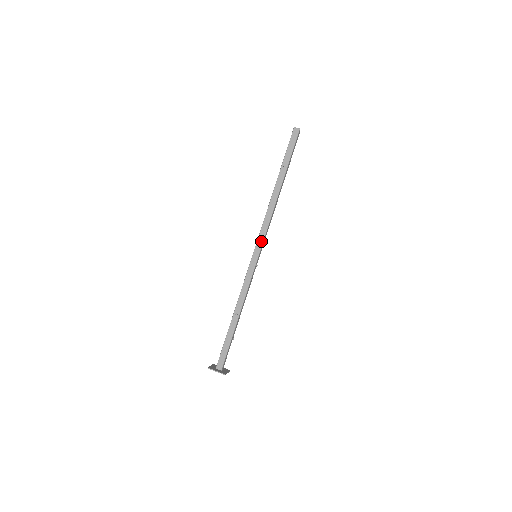
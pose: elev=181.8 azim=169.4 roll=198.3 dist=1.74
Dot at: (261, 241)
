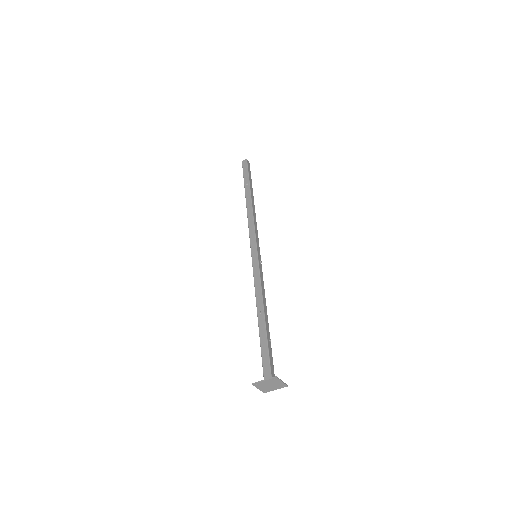
Dot at: (254, 240)
